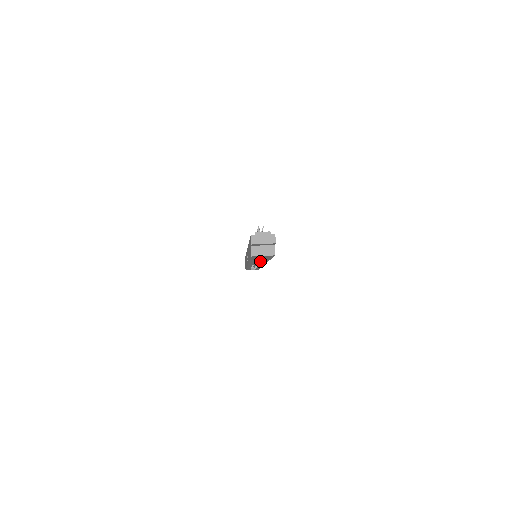
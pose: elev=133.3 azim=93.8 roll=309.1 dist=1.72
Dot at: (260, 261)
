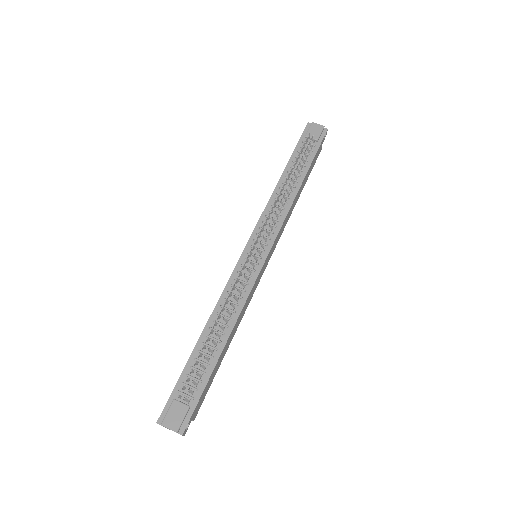
Dot at: occluded
